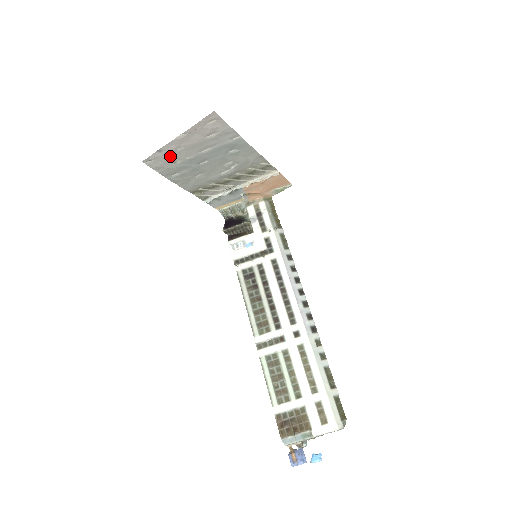
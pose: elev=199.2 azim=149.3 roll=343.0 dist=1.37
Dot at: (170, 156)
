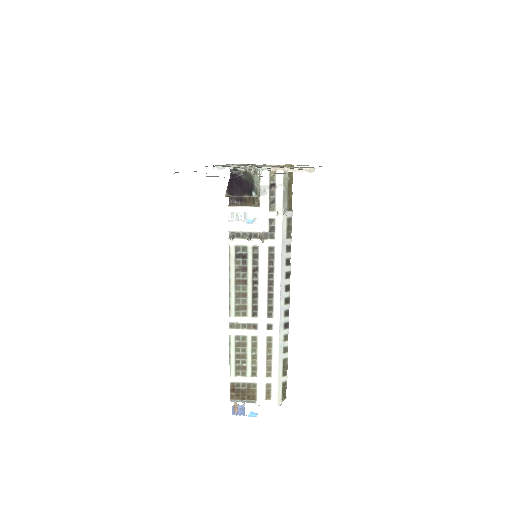
Dot at: occluded
